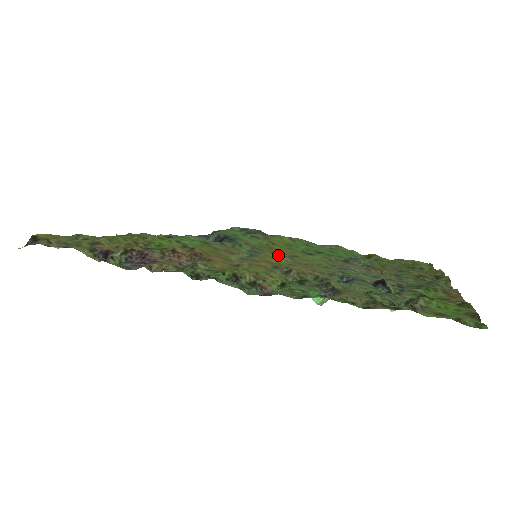
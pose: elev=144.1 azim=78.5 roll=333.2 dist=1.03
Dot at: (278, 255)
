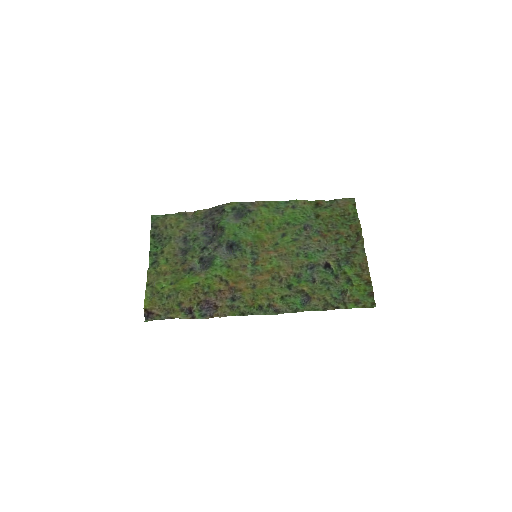
Dot at: (267, 248)
